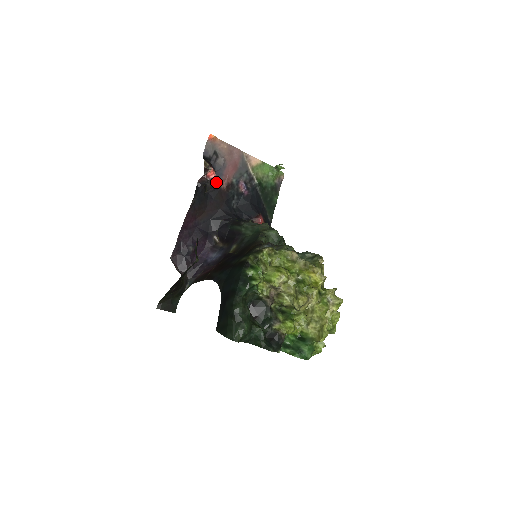
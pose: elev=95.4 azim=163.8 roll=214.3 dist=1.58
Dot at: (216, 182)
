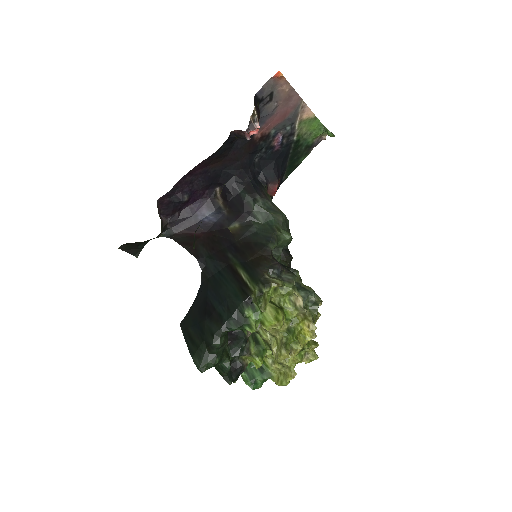
Dot at: occluded
